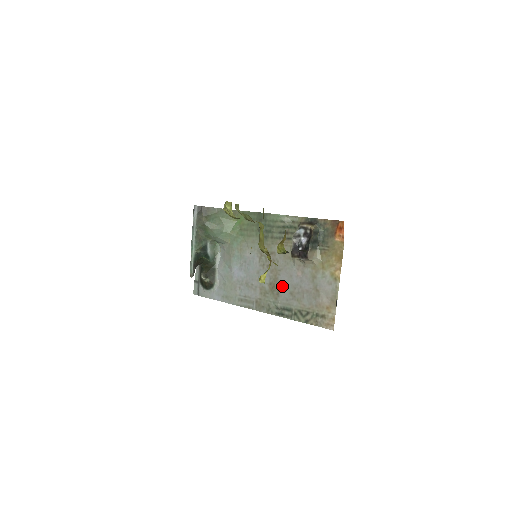
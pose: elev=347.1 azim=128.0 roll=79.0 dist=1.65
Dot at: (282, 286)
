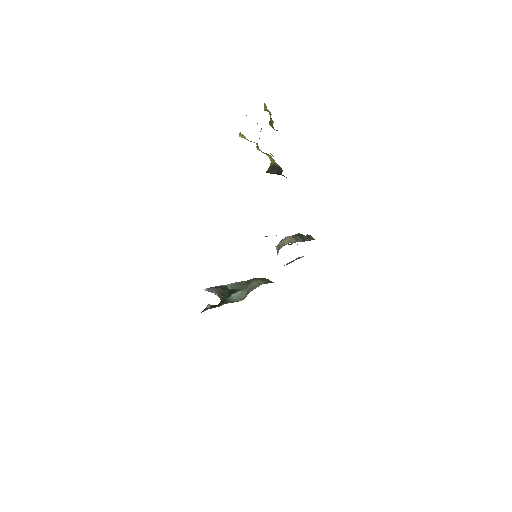
Dot at: occluded
